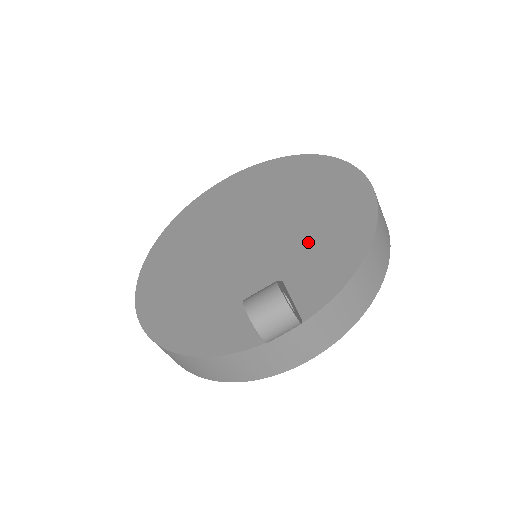
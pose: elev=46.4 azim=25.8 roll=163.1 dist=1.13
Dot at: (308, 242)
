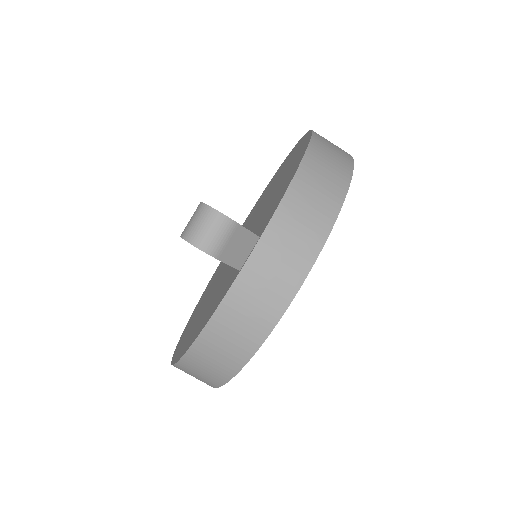
Dot at: (271, 199)
